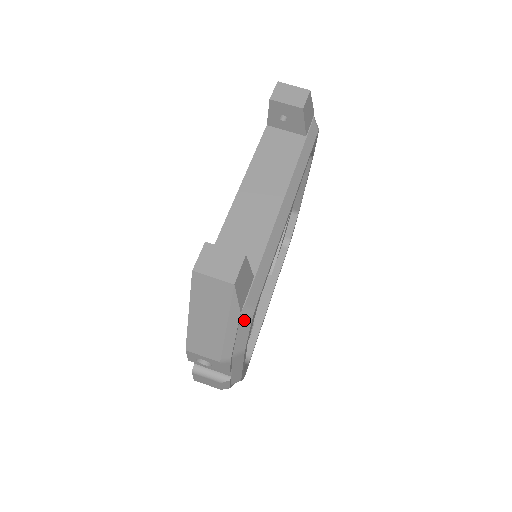
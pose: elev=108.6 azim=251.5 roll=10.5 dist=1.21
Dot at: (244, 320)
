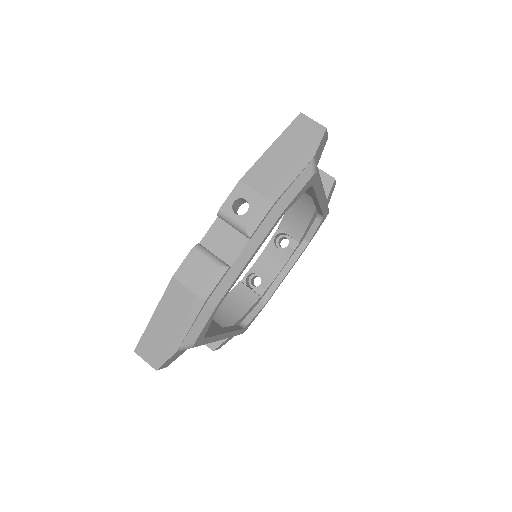
Dot at: (309, 170)
